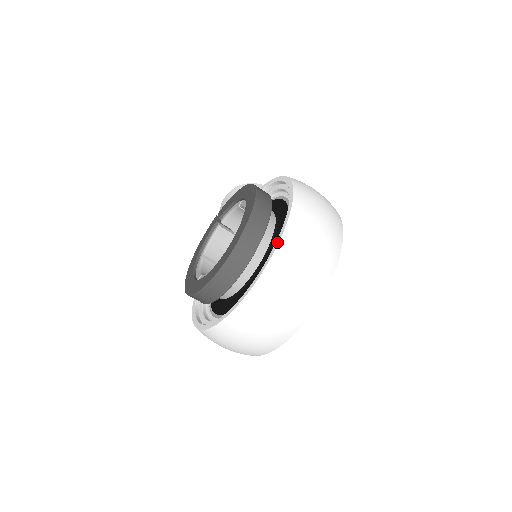
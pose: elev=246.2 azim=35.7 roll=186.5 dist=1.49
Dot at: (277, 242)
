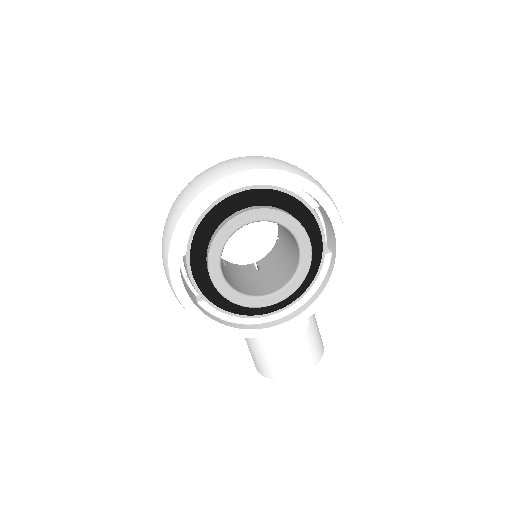
Dot at: occluded
